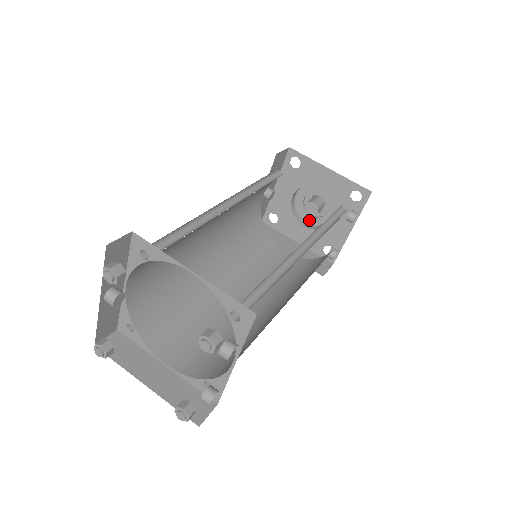
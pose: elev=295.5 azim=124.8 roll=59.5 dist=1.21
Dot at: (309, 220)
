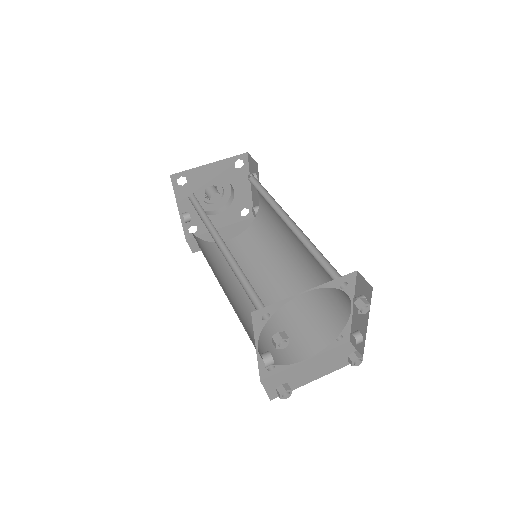
Dot at: (215, 207)
